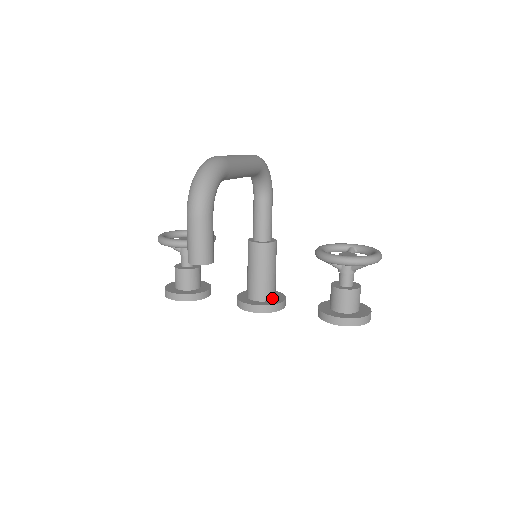
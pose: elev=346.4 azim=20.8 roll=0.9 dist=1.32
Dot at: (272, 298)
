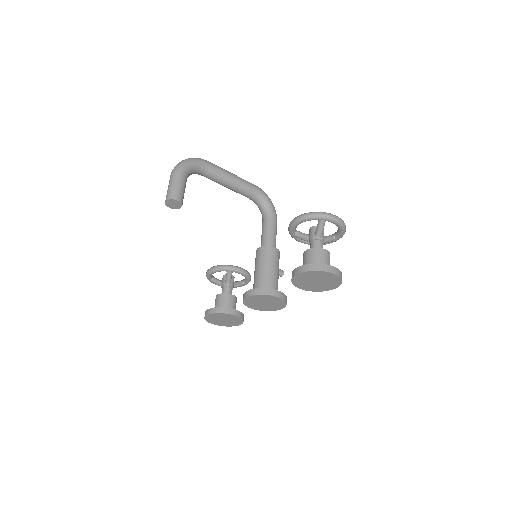
Dot at: occluded
